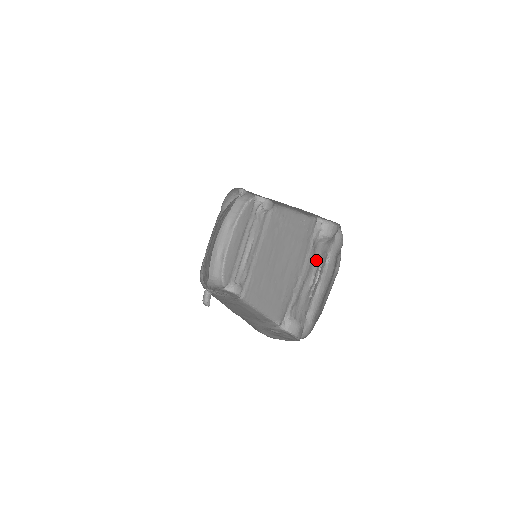
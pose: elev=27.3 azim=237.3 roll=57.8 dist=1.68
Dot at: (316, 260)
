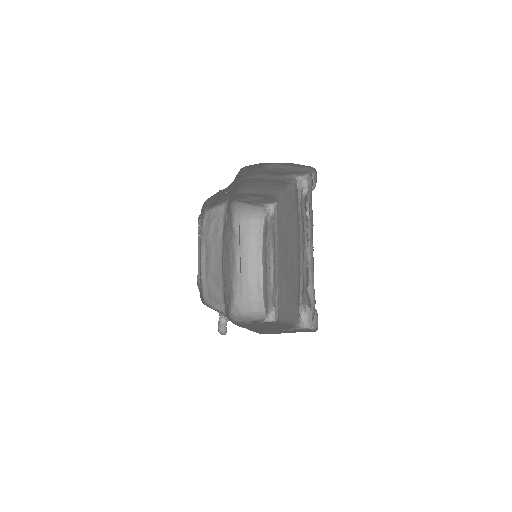
Dot at: (304, 223)
